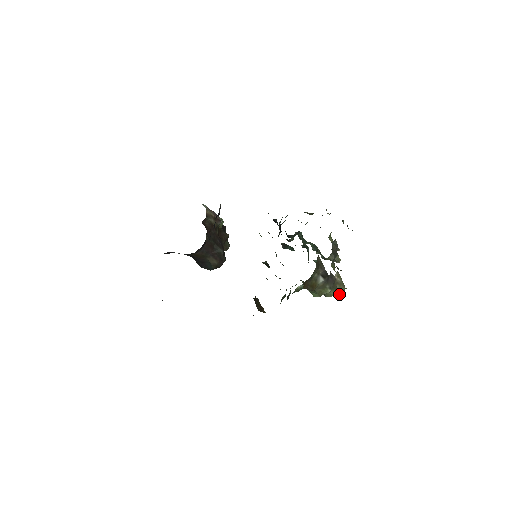
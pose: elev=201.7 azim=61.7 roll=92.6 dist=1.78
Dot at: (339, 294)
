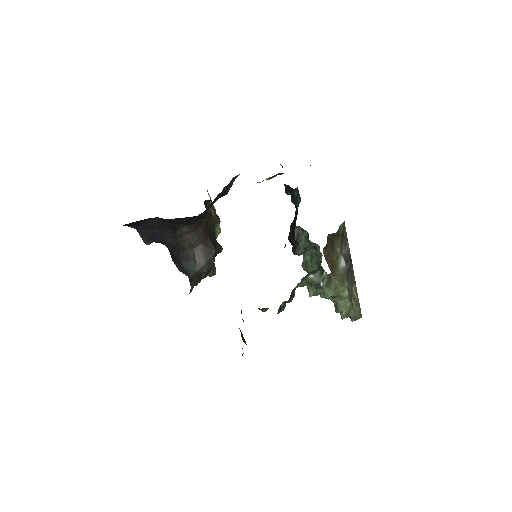
Dot at: (354, 315)
